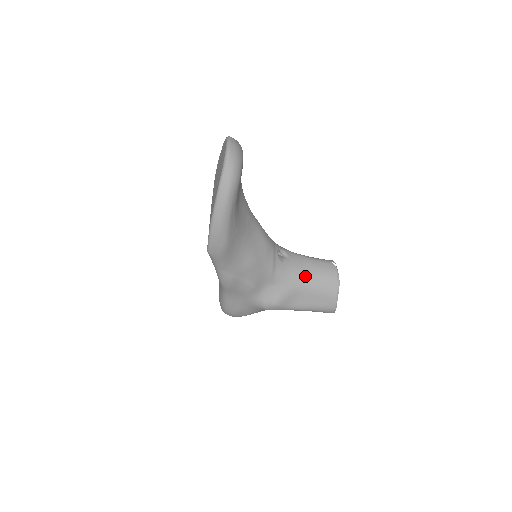
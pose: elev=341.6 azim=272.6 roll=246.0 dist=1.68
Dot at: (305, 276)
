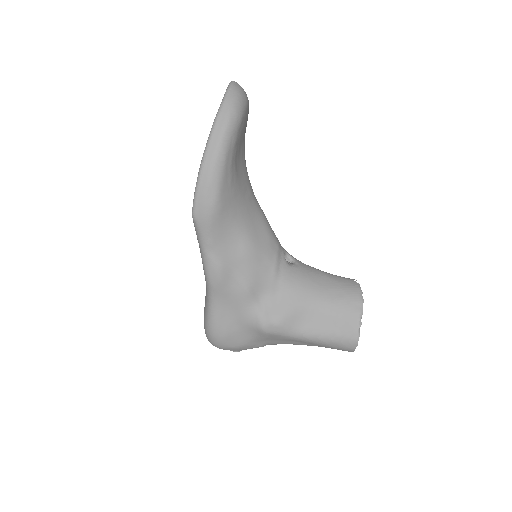
Dot at: (318, 289)
